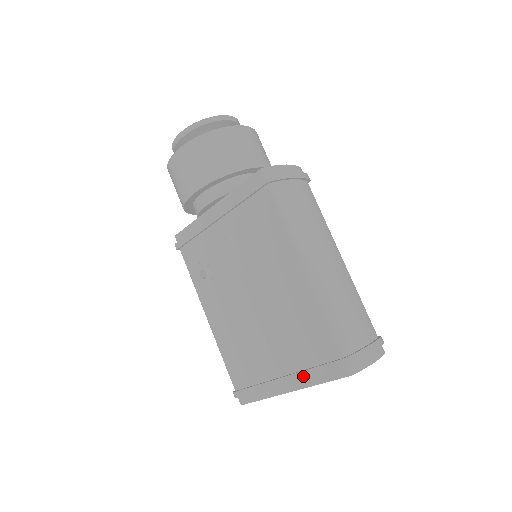
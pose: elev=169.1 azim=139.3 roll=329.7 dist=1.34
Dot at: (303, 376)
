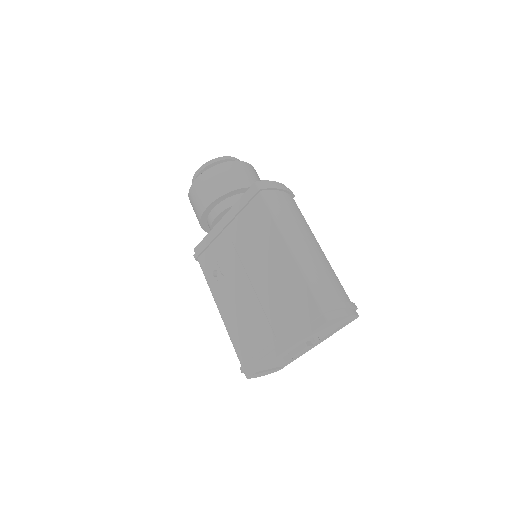
Dot at: (292, 333)
